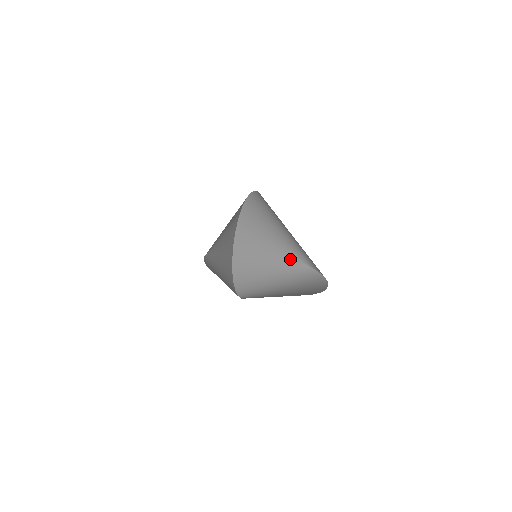
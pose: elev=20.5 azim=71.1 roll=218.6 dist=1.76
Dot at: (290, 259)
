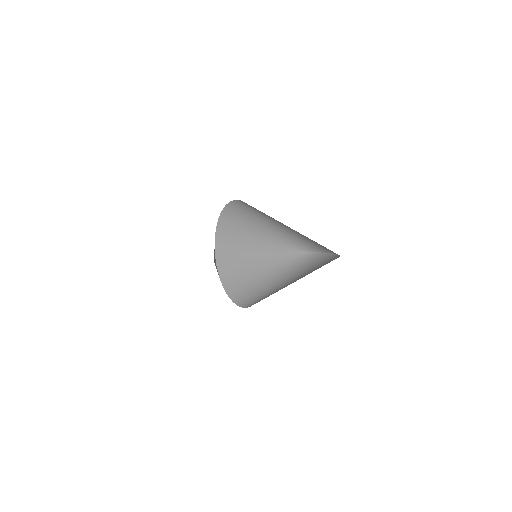
Dot at: (284, 254)
